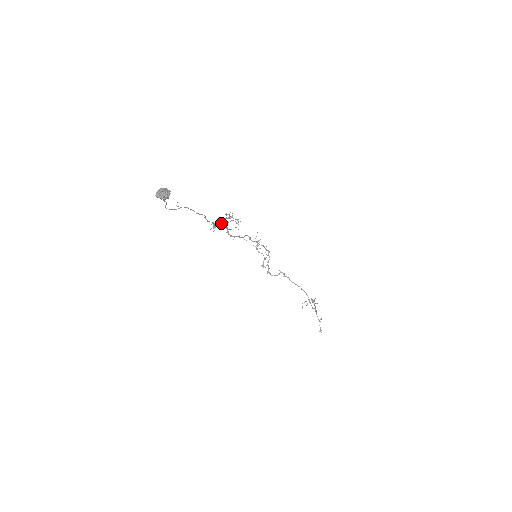
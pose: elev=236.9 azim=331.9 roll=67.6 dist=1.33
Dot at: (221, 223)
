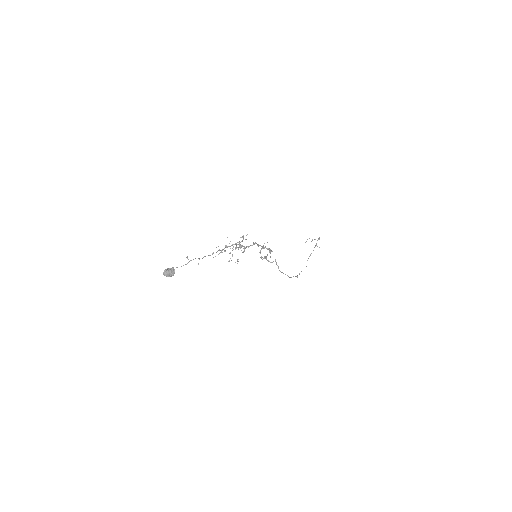
Dot at: (232, 245)
